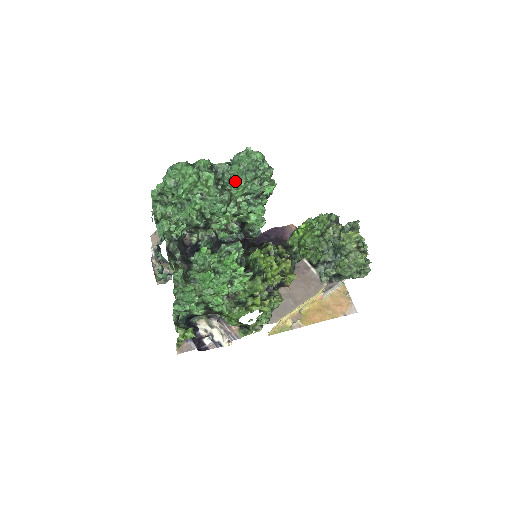
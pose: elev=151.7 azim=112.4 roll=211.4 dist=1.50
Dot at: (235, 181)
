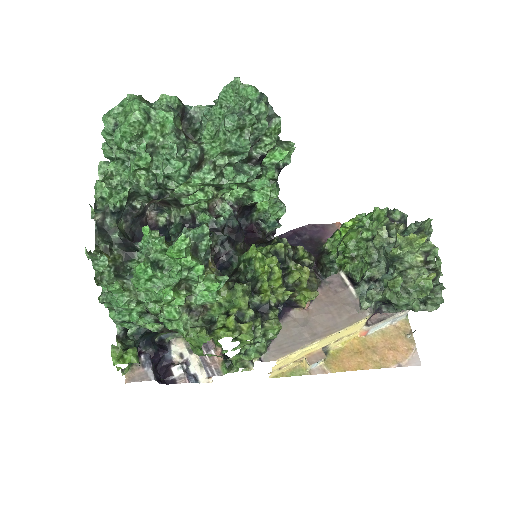
Dot at: (213, 131)
